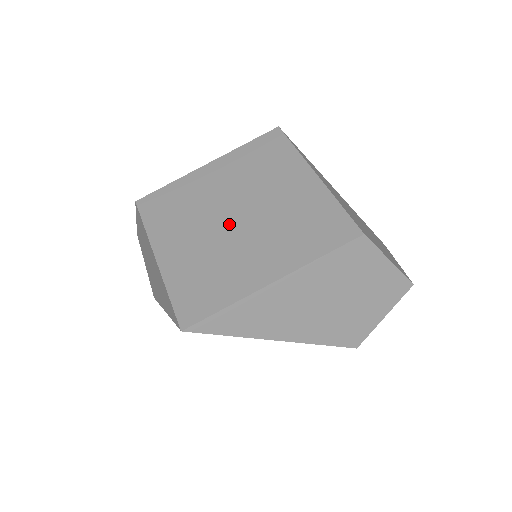
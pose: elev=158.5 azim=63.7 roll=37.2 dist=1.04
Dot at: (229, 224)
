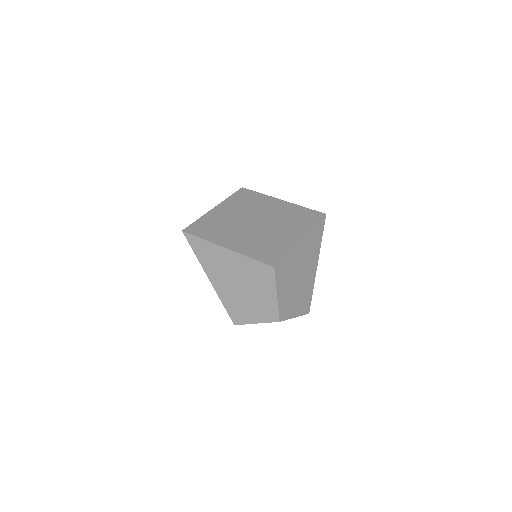
Dot at: (249, 222)
